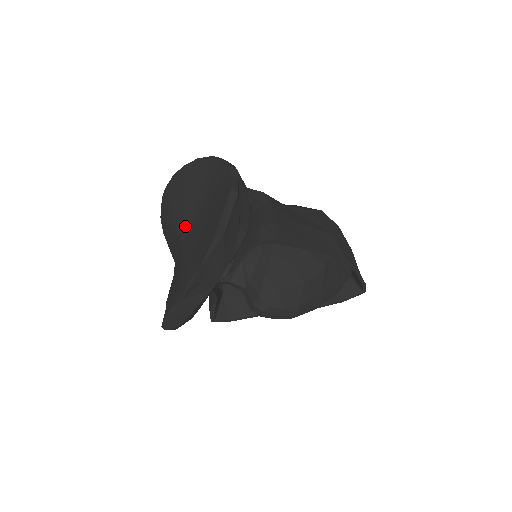
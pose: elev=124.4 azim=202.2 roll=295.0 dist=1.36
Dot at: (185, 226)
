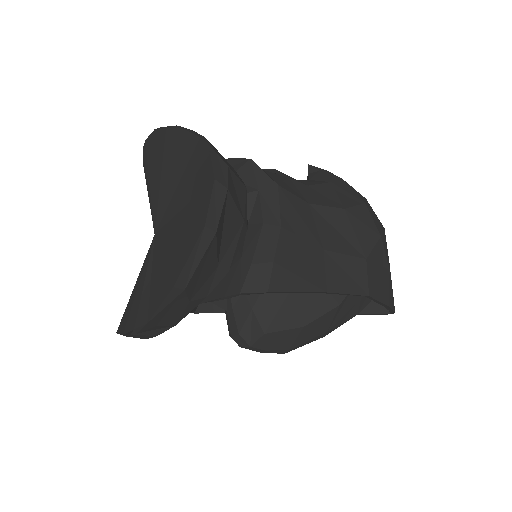
Dot at: (159, 215)
